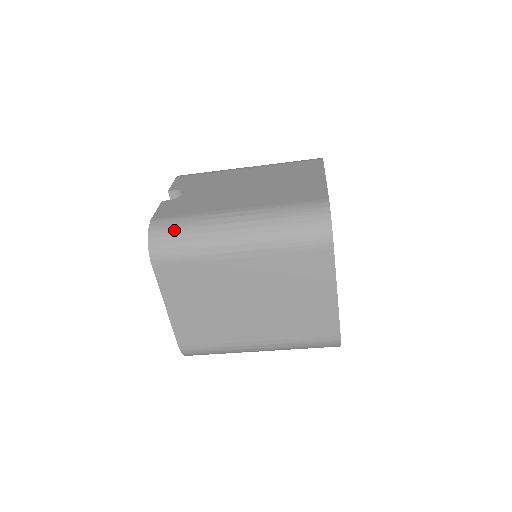
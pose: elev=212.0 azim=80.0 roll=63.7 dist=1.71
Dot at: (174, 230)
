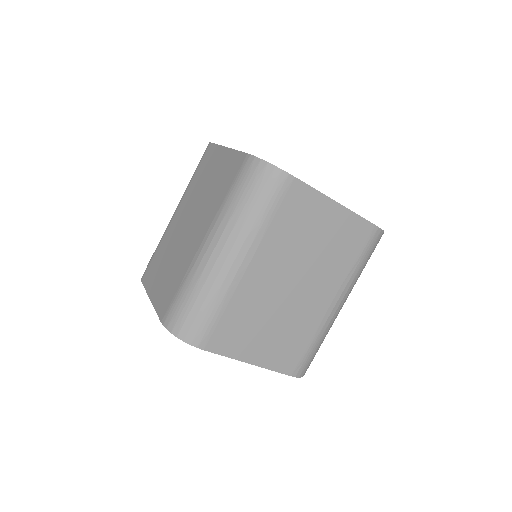
Dot at: occluded
